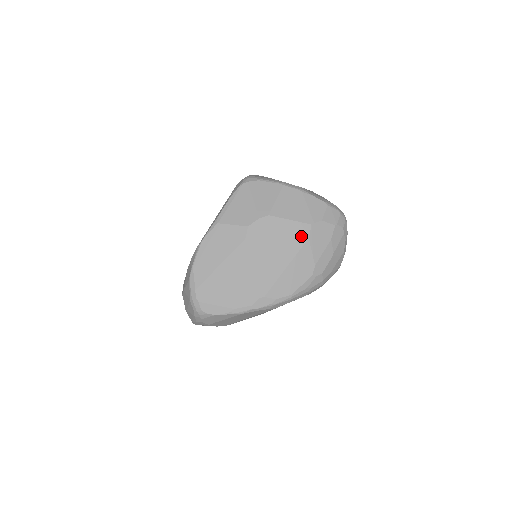
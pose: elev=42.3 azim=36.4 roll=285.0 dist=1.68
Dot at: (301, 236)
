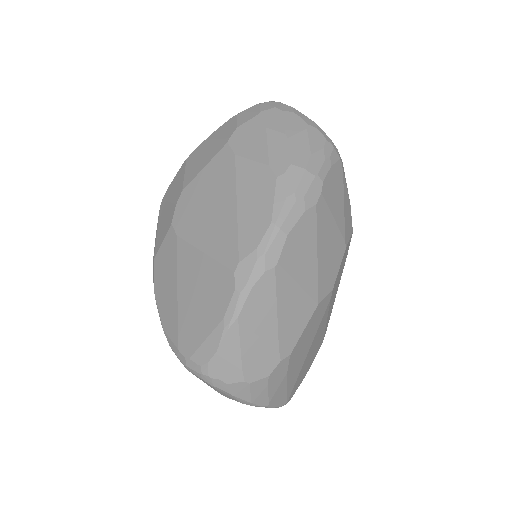
Dot at: (226, 164)
